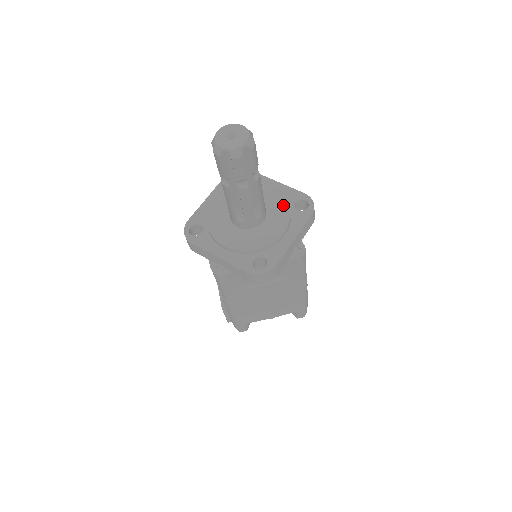
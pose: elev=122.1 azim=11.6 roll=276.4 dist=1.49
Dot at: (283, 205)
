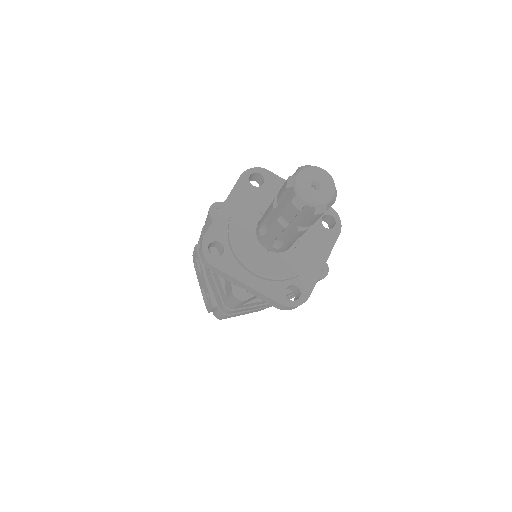
Dot at: occluded
